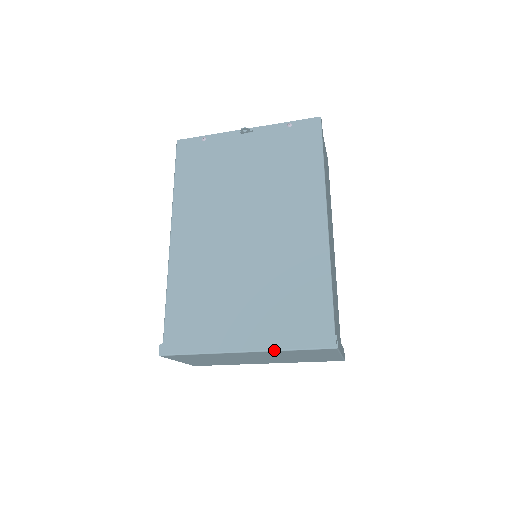
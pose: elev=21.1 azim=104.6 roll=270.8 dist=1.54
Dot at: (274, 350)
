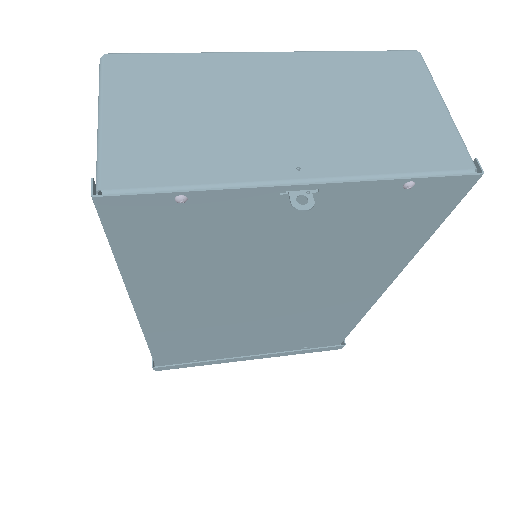
Dot at: occluded
